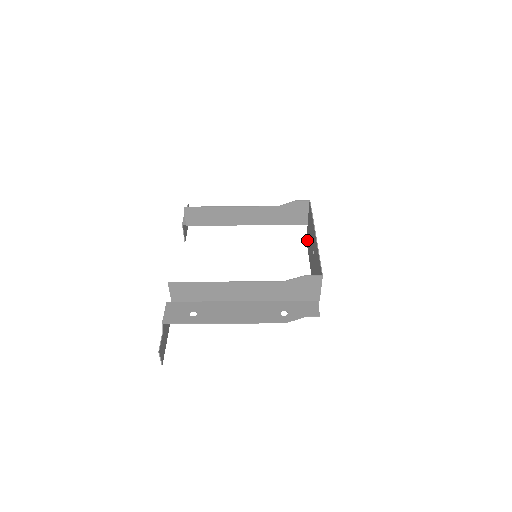
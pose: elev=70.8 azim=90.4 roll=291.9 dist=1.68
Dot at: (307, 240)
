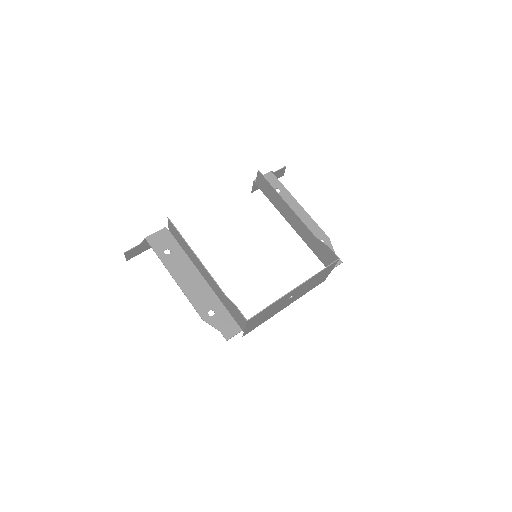
Dot at: (319, 282)
